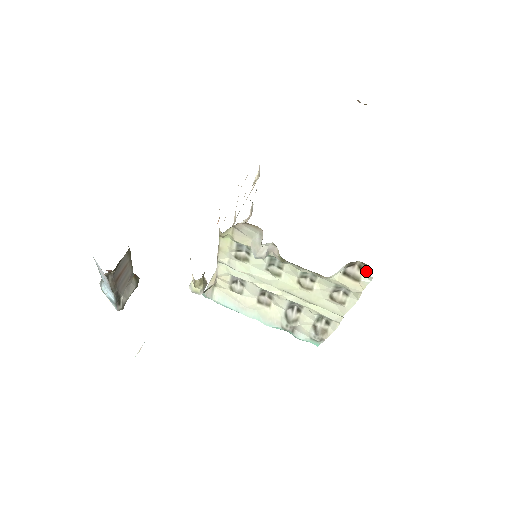
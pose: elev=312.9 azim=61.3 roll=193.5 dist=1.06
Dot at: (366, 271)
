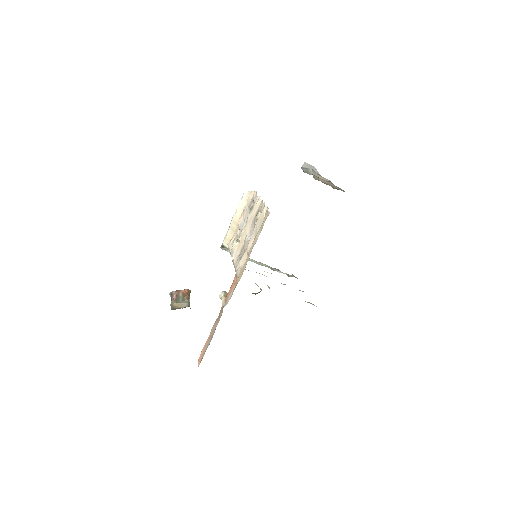
Dot at: occluded
